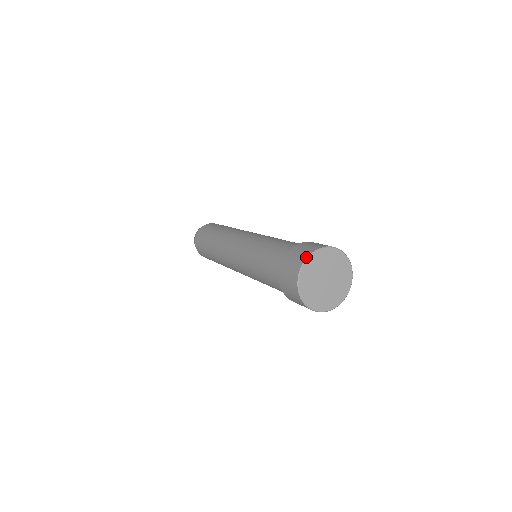
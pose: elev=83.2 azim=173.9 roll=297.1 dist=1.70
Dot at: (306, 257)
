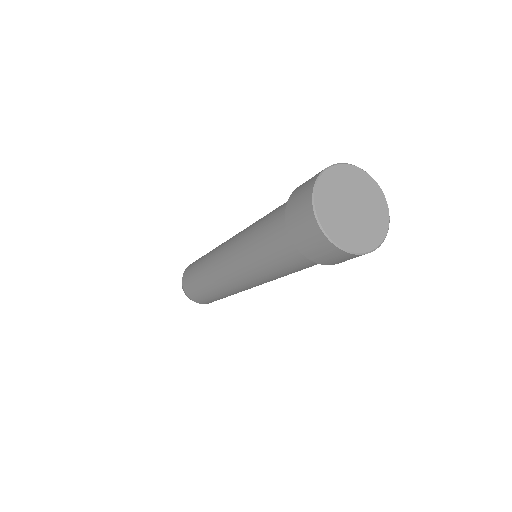
Dot at: (314, 219)
